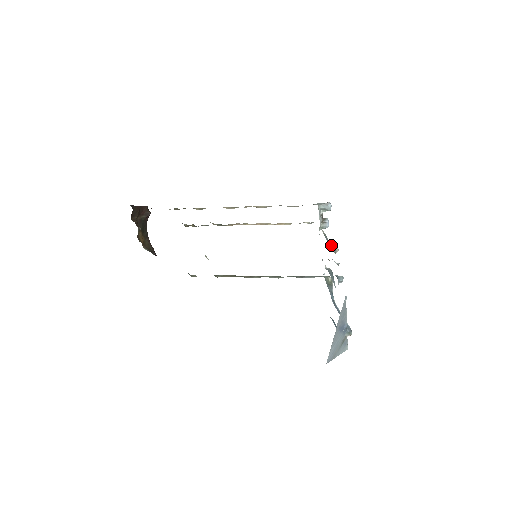
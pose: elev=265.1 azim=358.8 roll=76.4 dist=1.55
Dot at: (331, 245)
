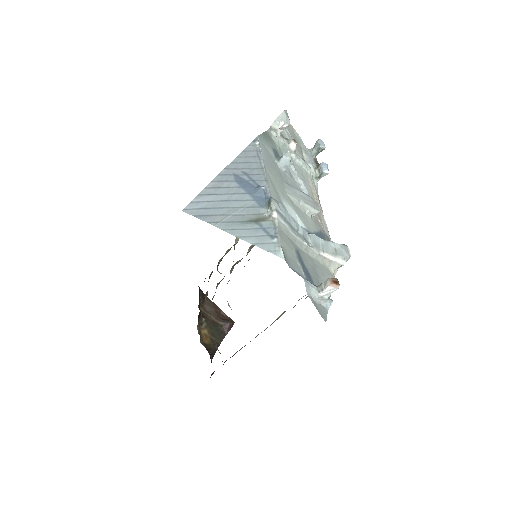
Dot at: occluded
